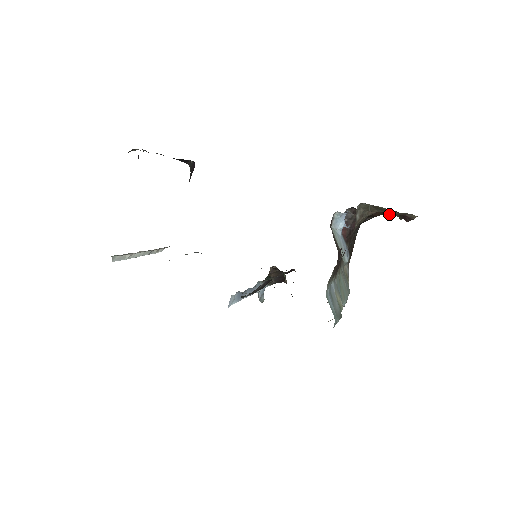
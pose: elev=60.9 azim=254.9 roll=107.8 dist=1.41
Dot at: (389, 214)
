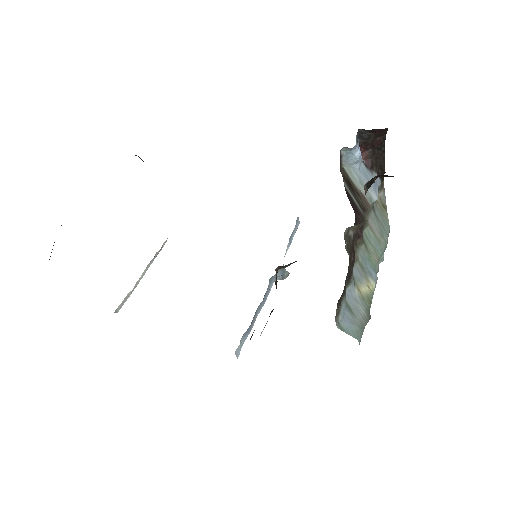
Dot at: occluded
